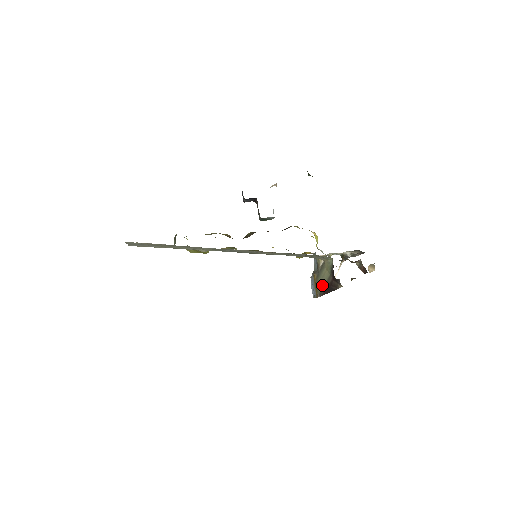
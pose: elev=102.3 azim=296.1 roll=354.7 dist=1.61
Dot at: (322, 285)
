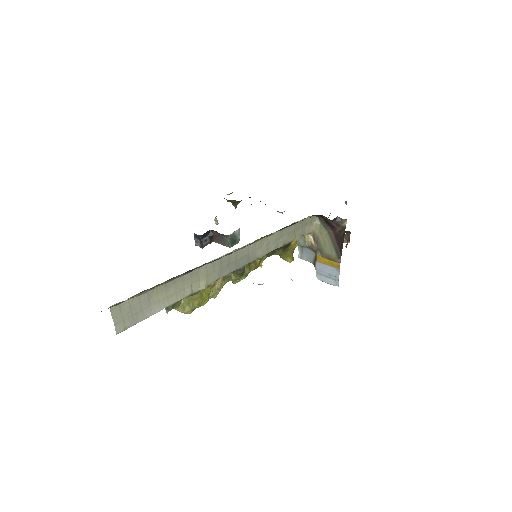
Dot at: (332, 249)
